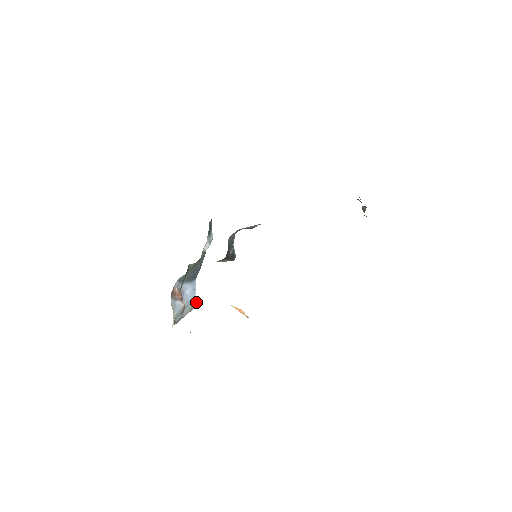
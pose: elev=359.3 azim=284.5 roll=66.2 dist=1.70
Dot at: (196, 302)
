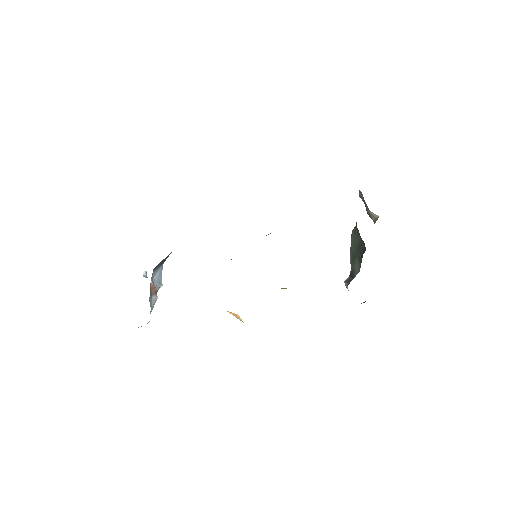
Dot at: (161, 284)
